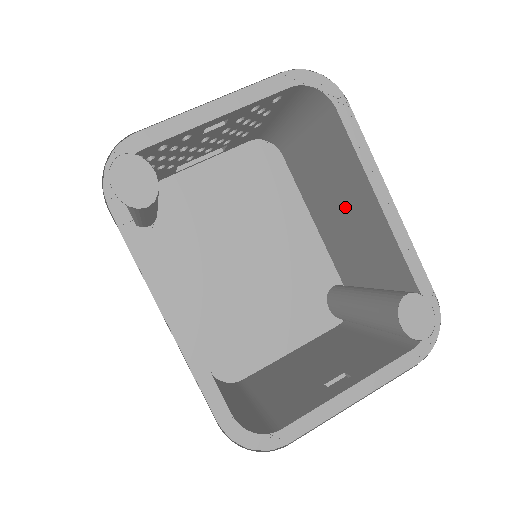
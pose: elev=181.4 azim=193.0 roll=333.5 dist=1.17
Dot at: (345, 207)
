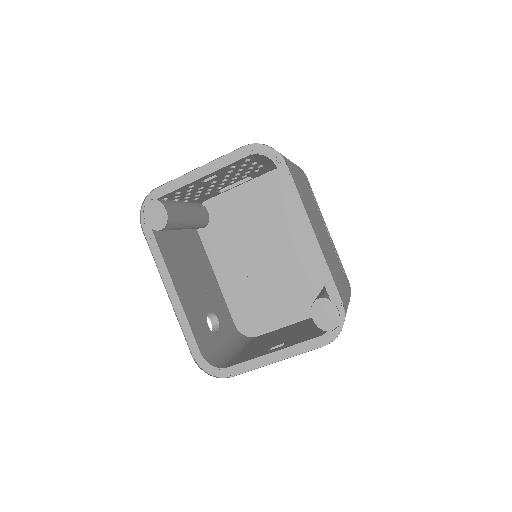
Dot at: occluded
